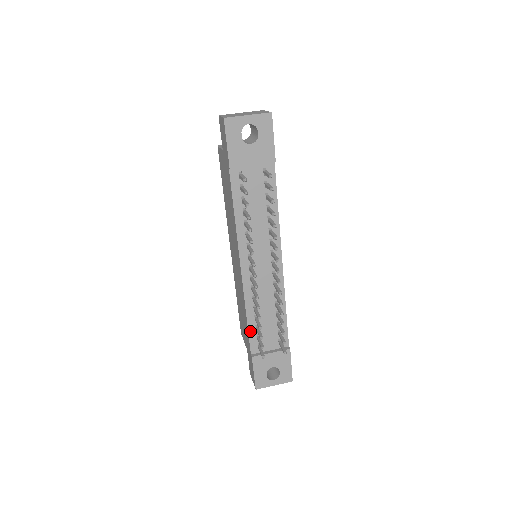
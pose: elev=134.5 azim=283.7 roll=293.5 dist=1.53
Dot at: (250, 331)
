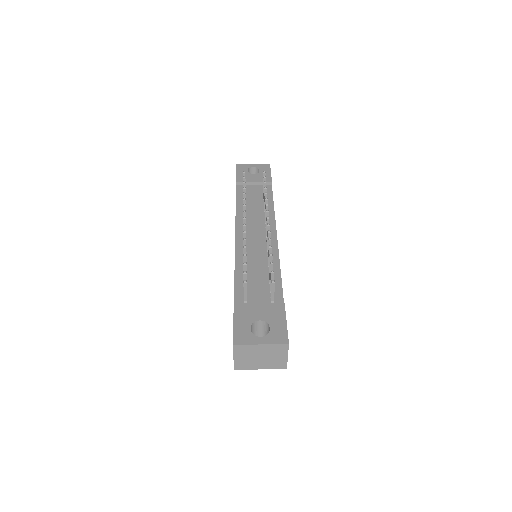
Dot at: (237, 284)
